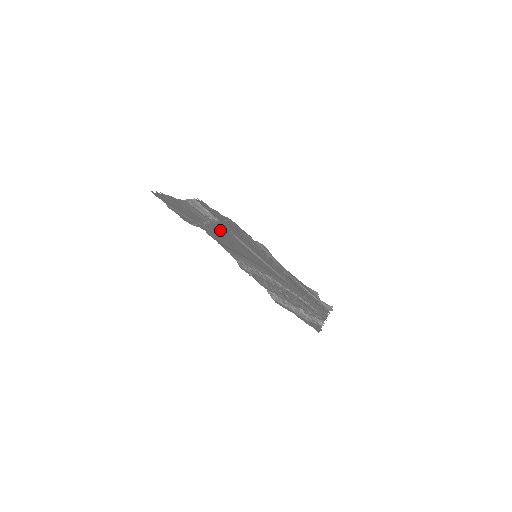
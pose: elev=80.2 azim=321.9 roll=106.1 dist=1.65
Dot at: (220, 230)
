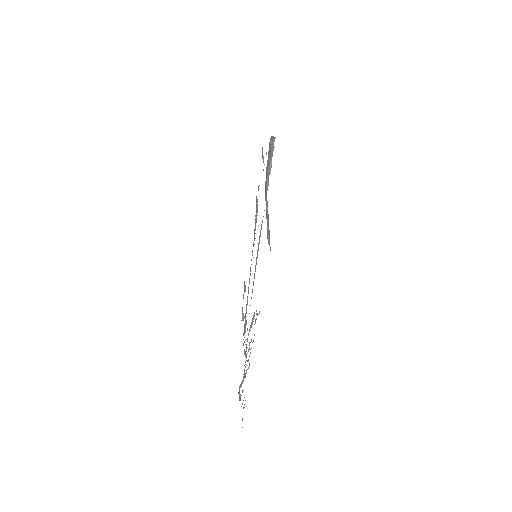
Dot at: occluded
